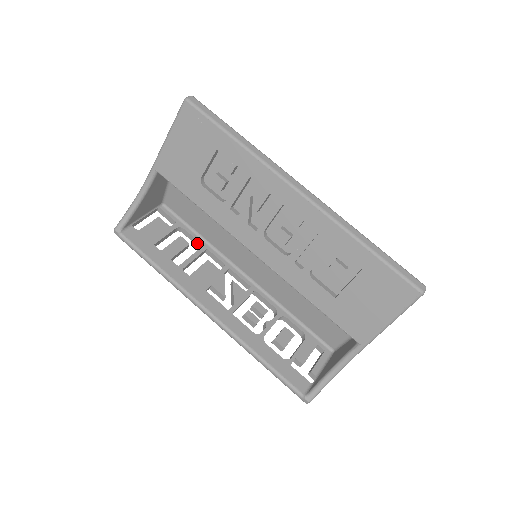
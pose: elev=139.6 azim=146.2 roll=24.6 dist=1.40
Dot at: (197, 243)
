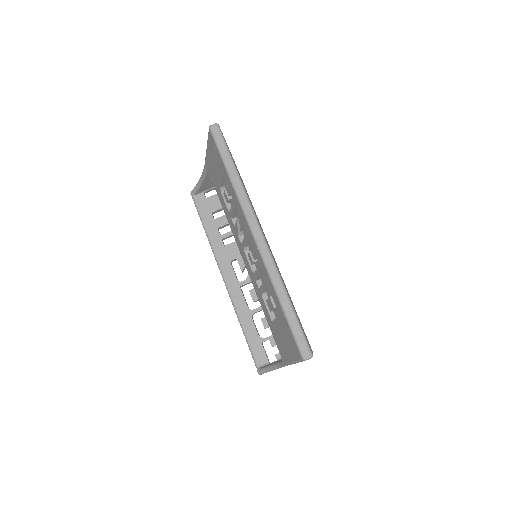
Dot at: occluded
